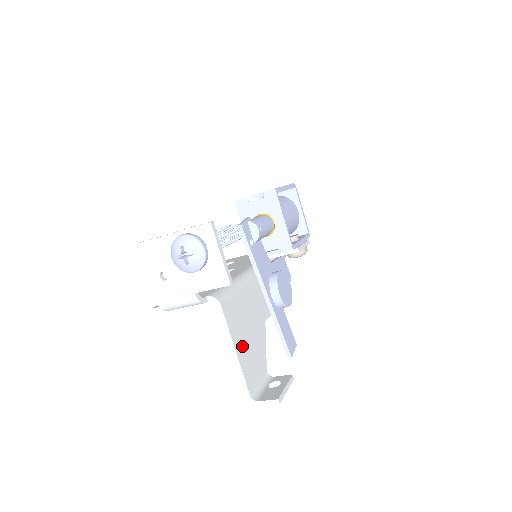
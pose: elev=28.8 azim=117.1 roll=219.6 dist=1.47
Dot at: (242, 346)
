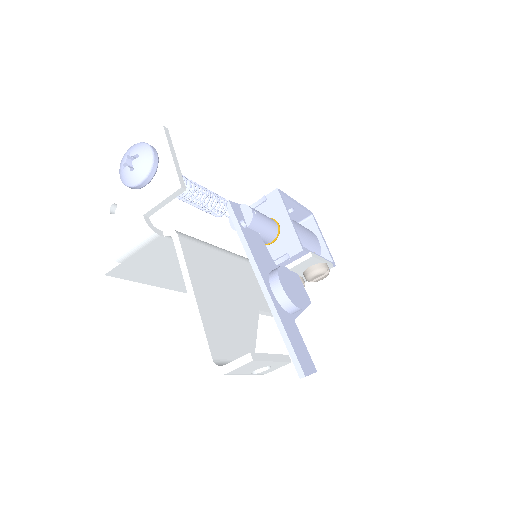
Dot at: (208, 299)
